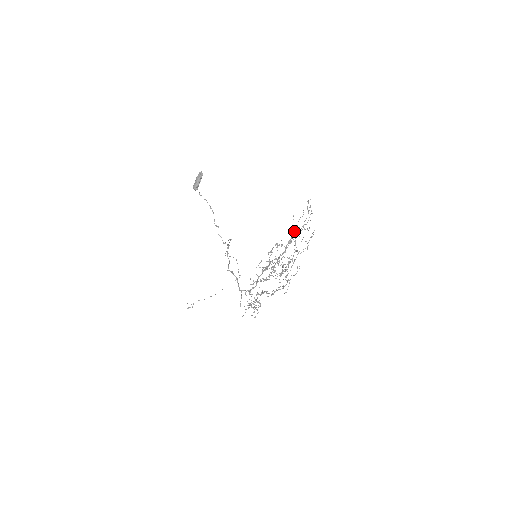
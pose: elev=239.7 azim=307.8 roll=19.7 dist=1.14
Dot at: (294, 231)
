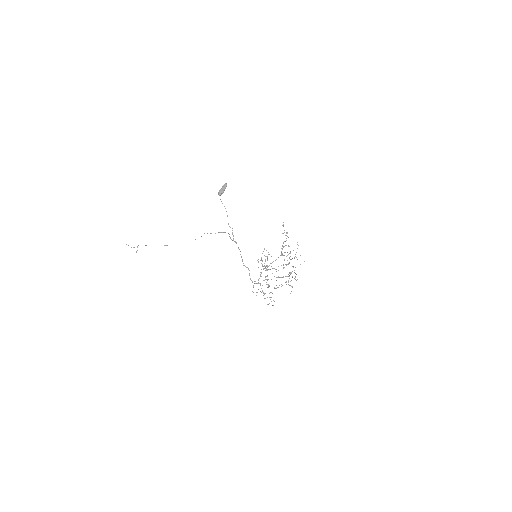
Dot at: occluded
